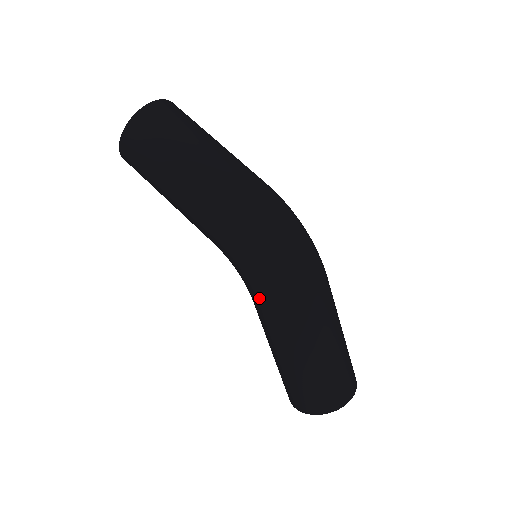
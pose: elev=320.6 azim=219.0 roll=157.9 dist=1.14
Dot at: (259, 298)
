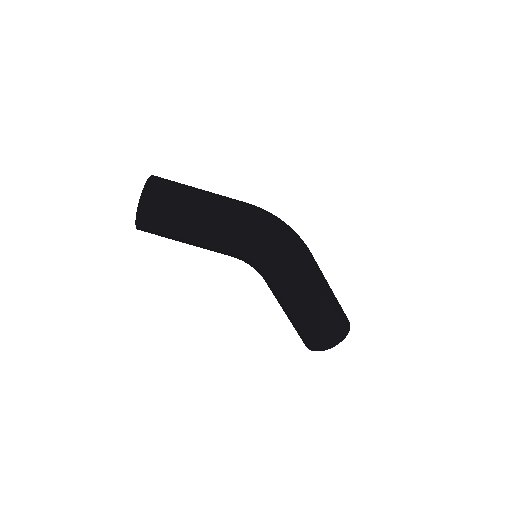
Dot at: (280, 273)
